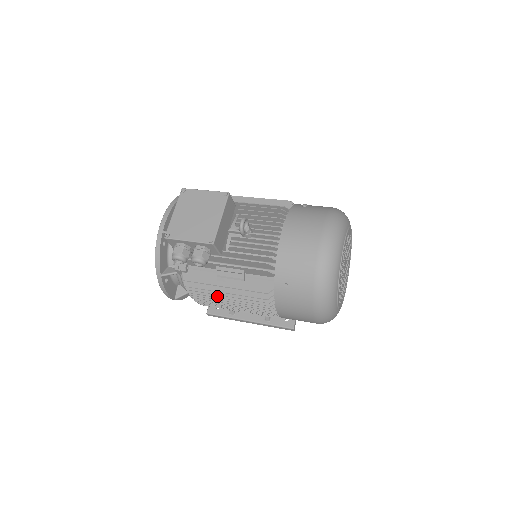
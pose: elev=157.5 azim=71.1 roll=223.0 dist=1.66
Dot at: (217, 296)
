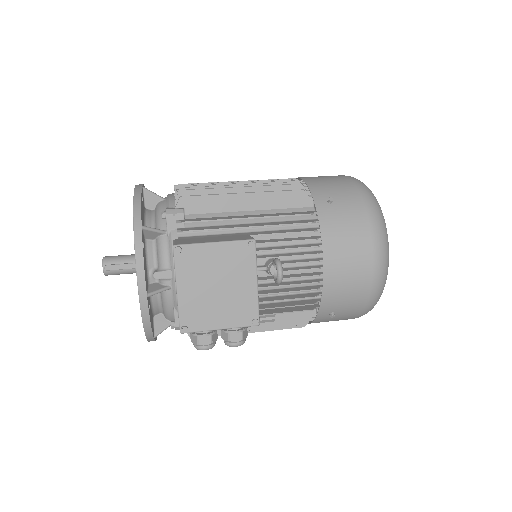
Dot at: occluded
